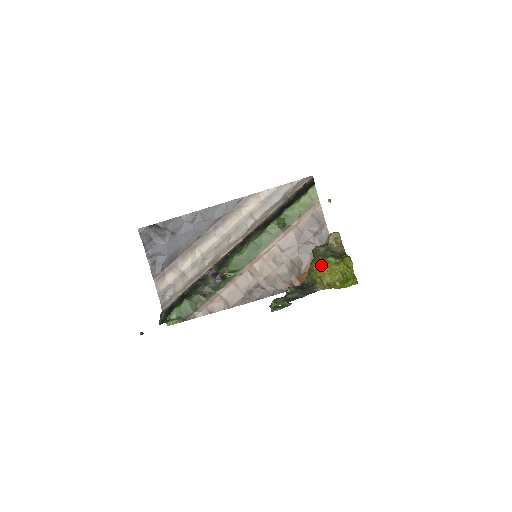
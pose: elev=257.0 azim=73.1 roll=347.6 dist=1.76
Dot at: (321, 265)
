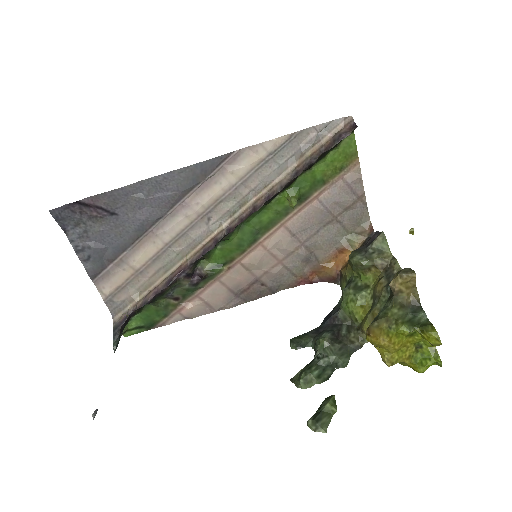
Dot at: (387, 343)
